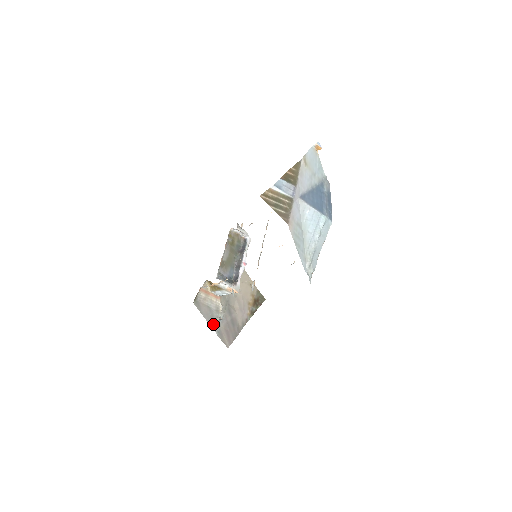
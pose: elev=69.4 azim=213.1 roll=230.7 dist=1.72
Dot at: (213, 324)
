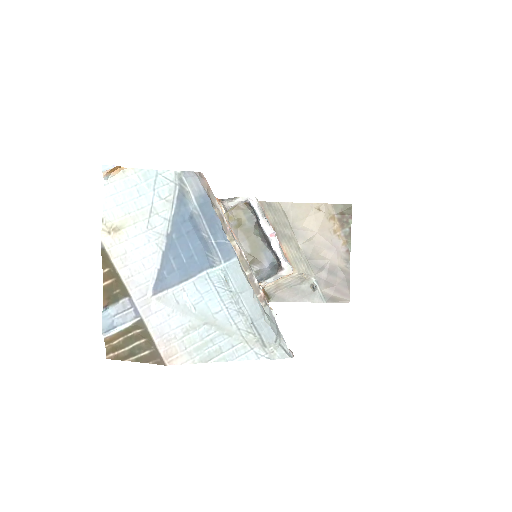
Dot at: (311, 298)
